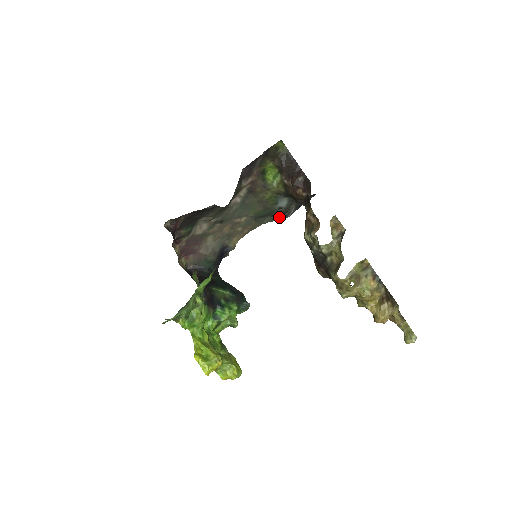
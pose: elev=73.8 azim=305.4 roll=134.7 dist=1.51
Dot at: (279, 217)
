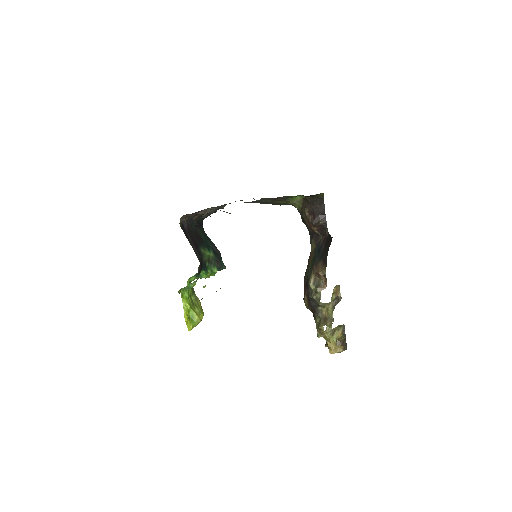
Dot at: occluded
